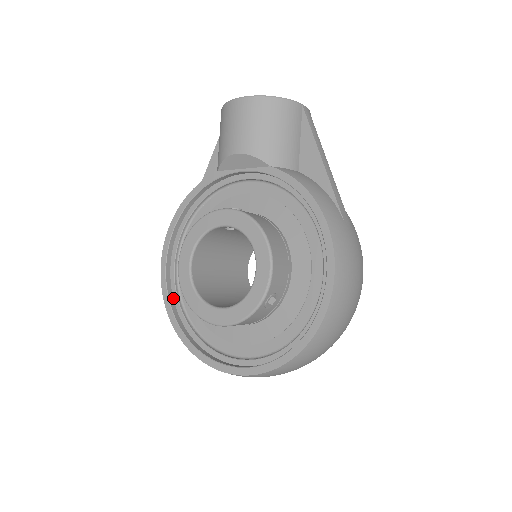
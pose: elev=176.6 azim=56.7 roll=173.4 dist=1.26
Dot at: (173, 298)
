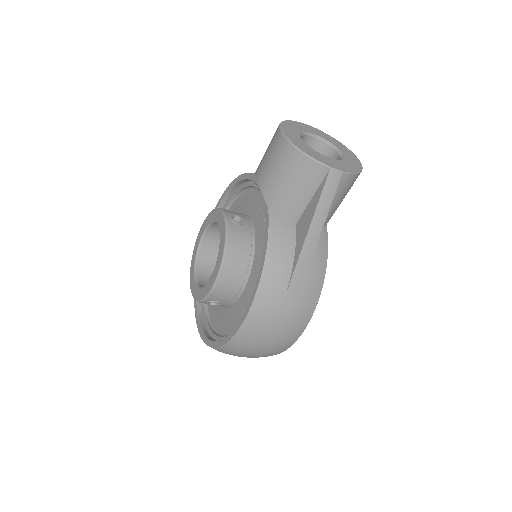
Dot at: occluded
